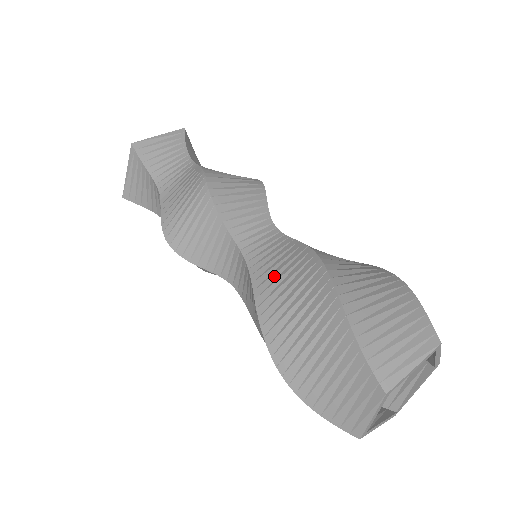
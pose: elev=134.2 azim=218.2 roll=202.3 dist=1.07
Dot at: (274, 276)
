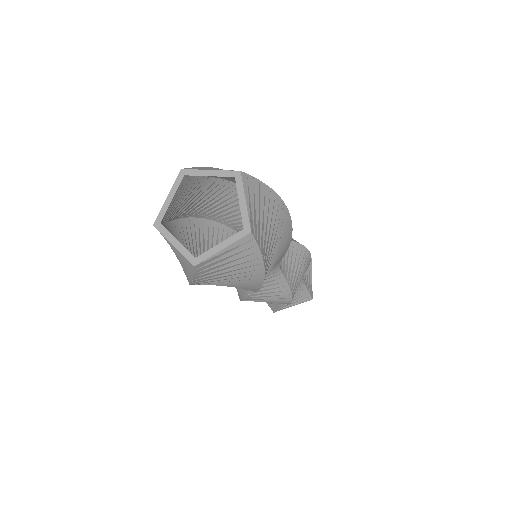
Dot at: occluded
